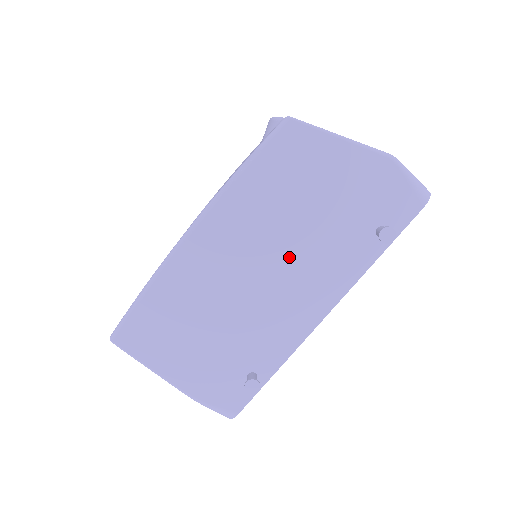
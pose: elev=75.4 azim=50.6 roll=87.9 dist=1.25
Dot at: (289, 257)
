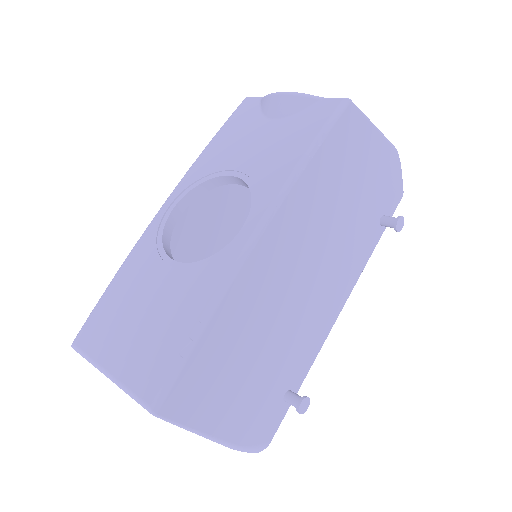
Dot at: (330, 254)
